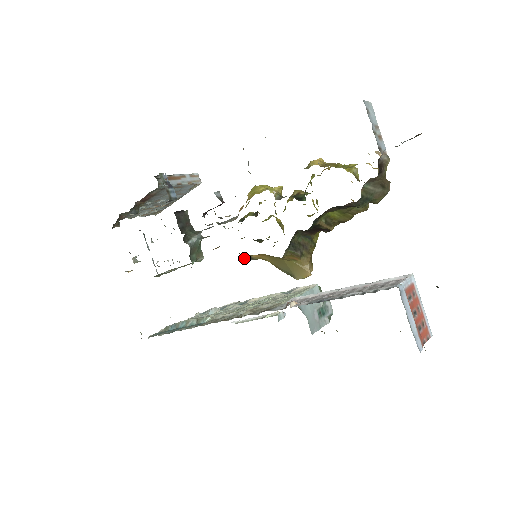
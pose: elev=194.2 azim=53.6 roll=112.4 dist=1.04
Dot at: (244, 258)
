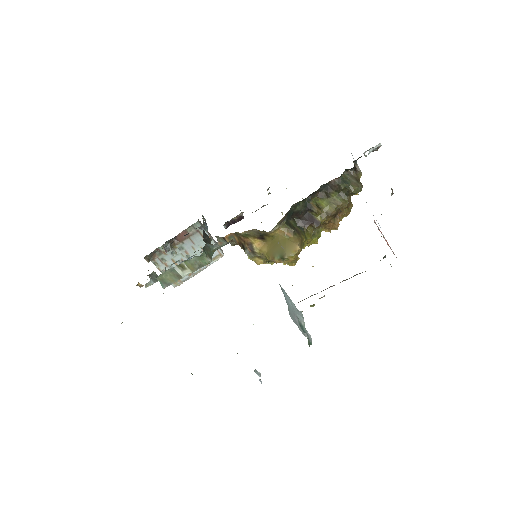
Dot at: (246, 252)
